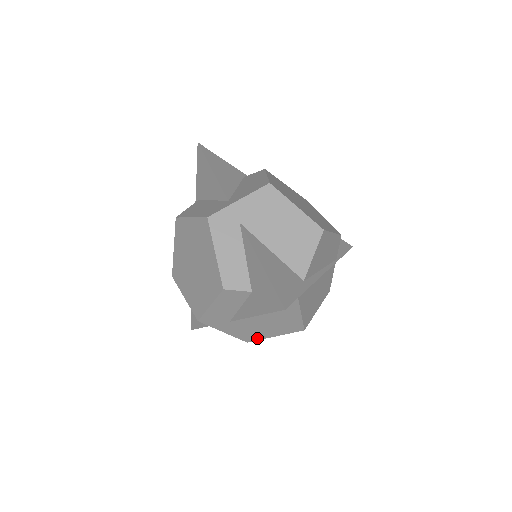
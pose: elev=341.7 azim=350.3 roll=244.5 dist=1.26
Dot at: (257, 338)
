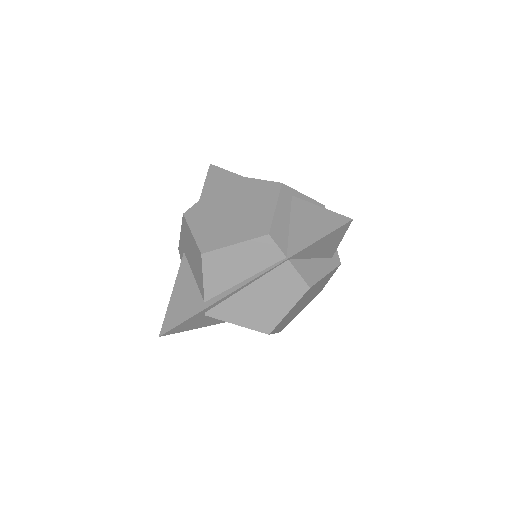
Dot at: occluded
